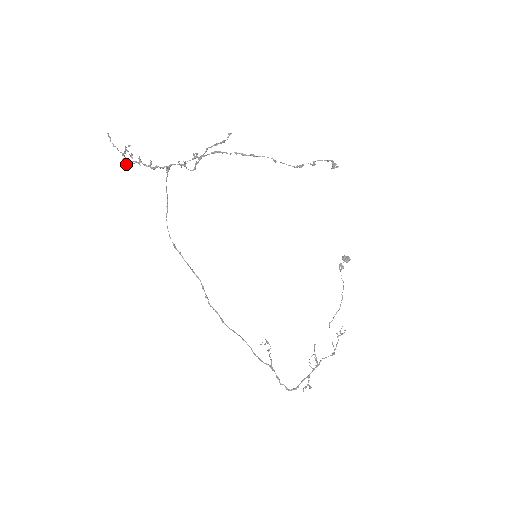
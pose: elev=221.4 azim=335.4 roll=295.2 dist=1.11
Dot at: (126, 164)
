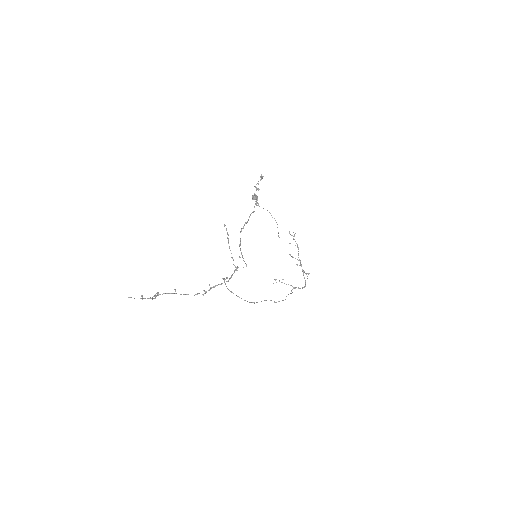
Dot at: (155, 298)
